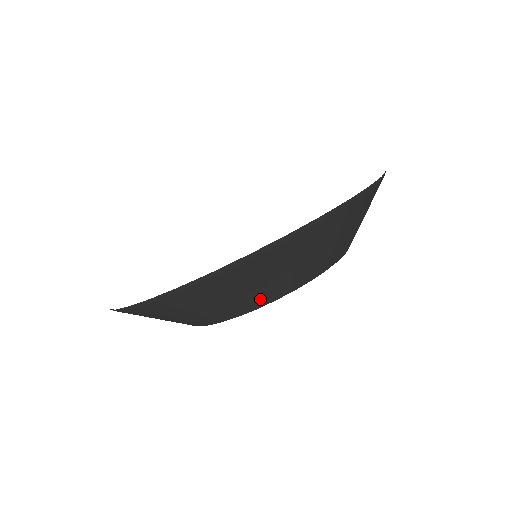
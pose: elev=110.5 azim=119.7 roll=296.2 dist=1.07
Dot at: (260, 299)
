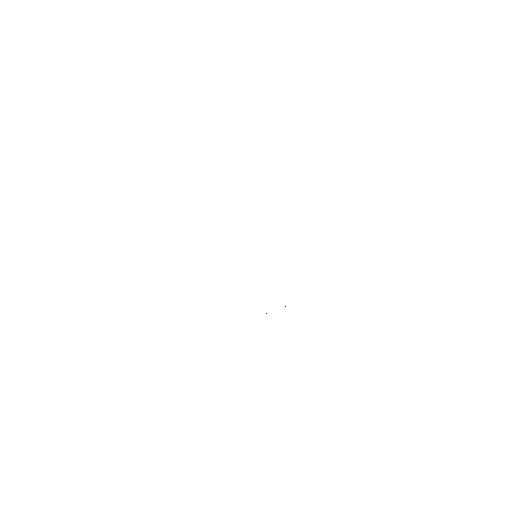
Dot at: occluded
